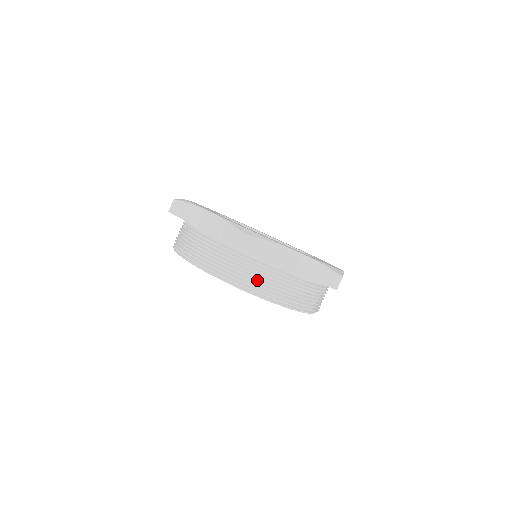
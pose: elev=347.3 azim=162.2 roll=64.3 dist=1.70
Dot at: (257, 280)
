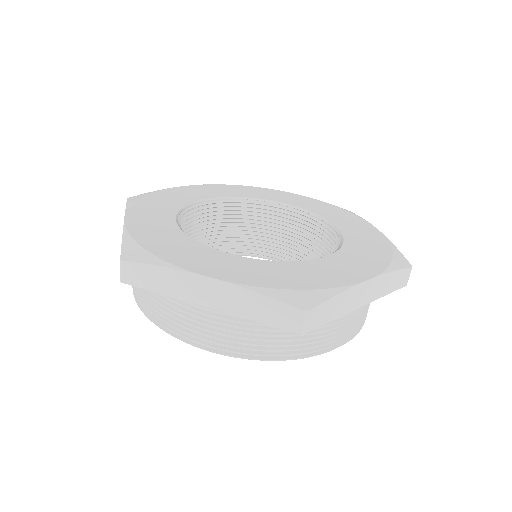
Dot at: (177, 319)
